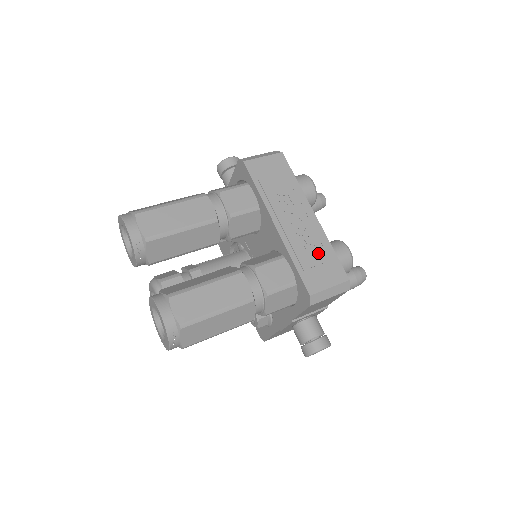
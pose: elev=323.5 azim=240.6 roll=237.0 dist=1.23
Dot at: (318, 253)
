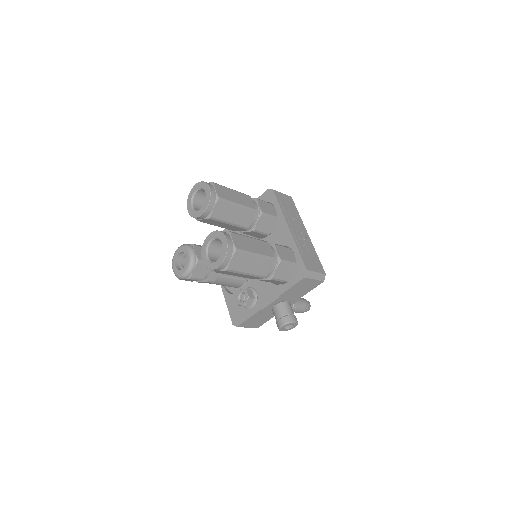
Dot at: (310, 252)
